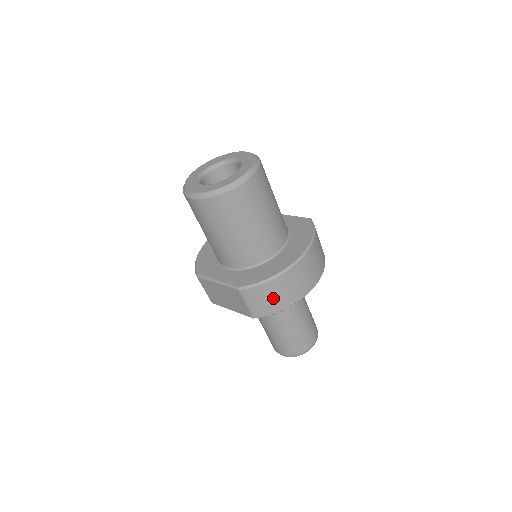
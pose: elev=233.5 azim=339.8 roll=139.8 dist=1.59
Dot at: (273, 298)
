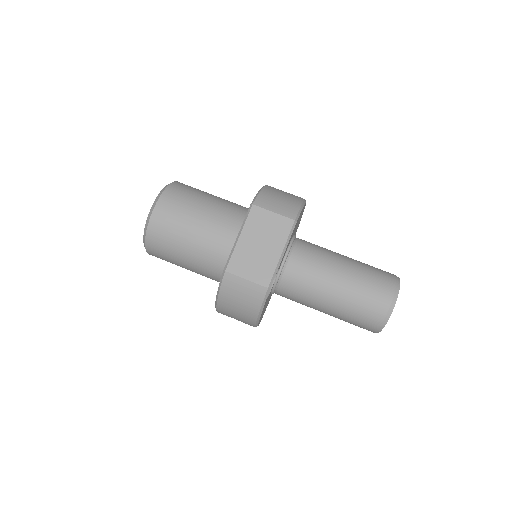
Dot at: (283, 197)
